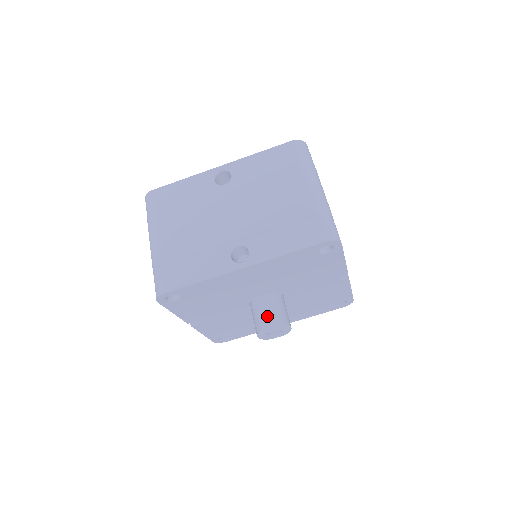
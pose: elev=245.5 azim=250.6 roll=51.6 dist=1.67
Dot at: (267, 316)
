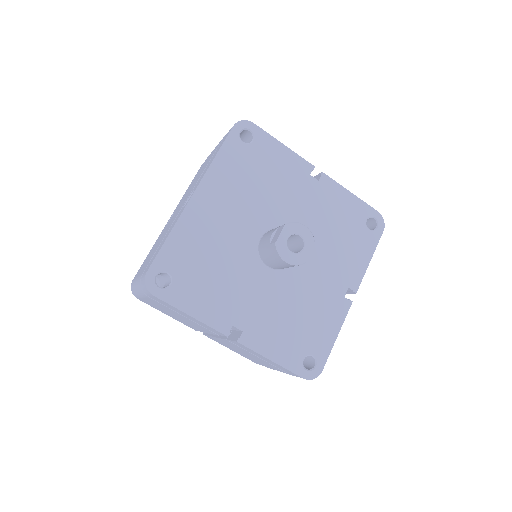
Dot at: (271, 235)
